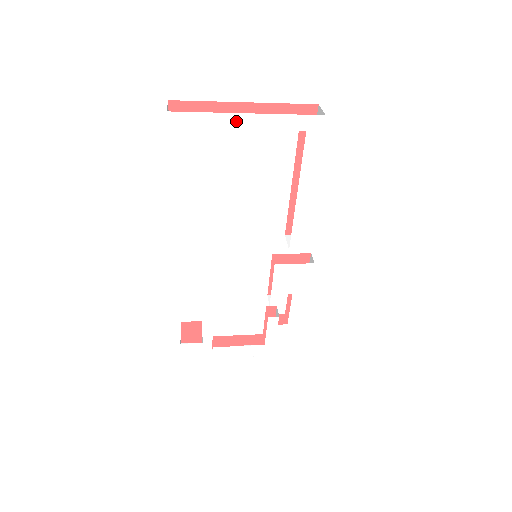
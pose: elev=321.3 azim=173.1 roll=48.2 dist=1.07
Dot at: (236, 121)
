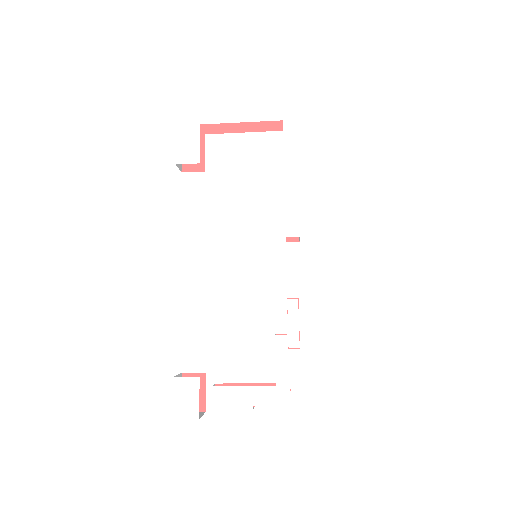
Dot at: (227, 117)
